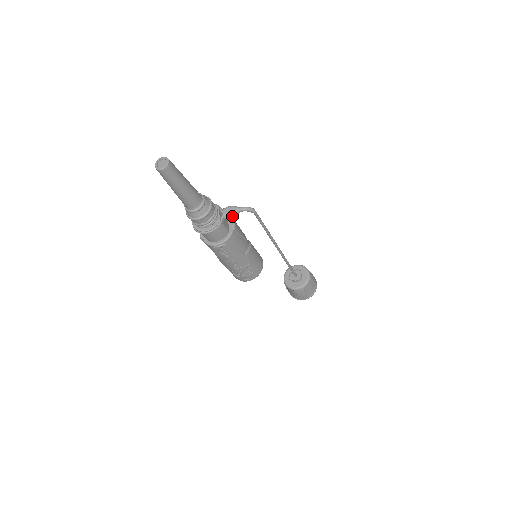
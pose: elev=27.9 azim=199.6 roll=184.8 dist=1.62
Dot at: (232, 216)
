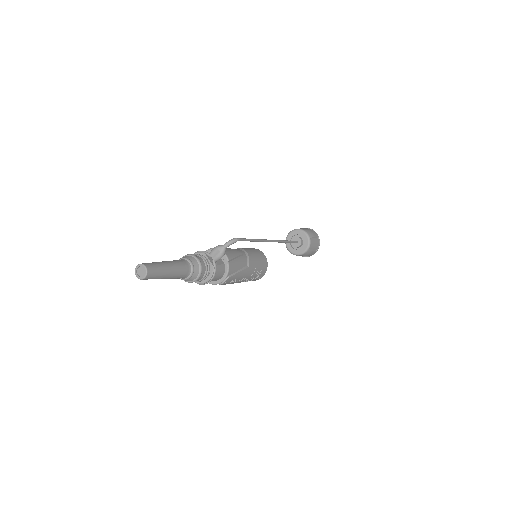
Dot at: (221, 257)
